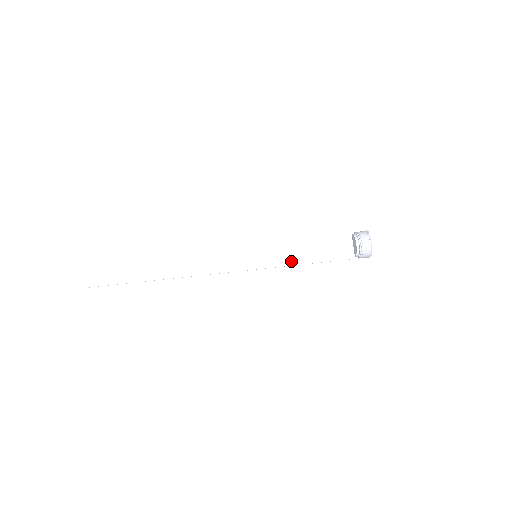
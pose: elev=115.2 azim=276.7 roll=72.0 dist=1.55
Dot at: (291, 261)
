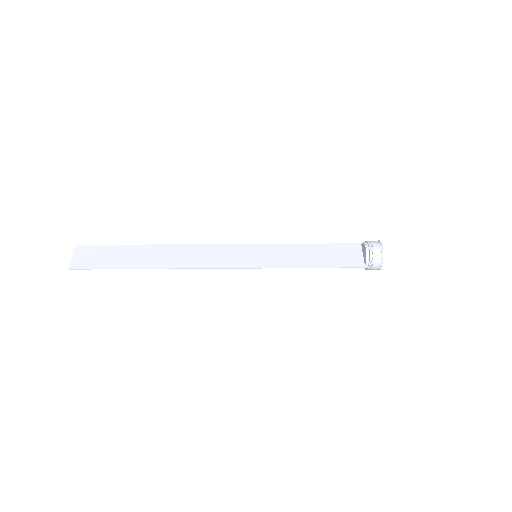
Dot at: (294, 263)
